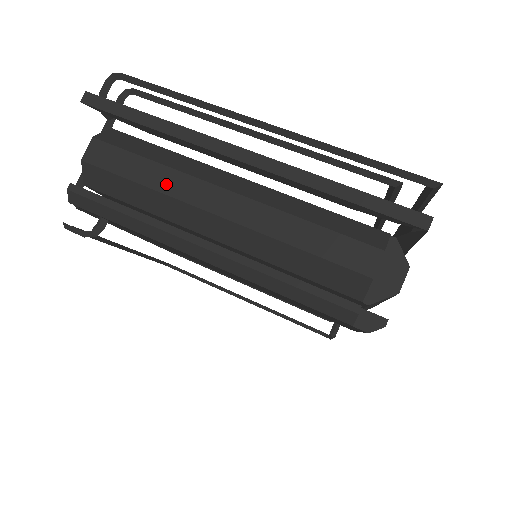
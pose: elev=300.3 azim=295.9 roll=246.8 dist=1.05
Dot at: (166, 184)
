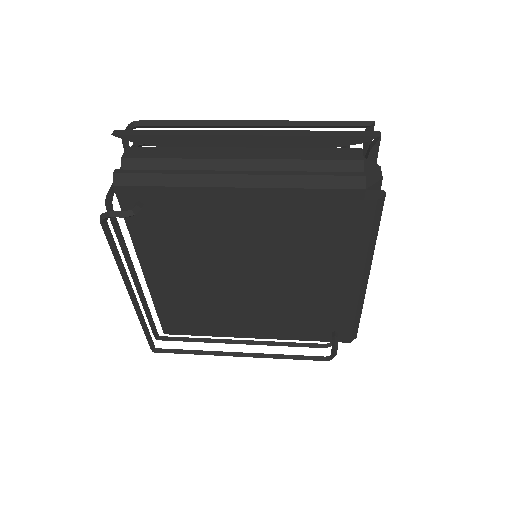
Dot at: (195, 154)
